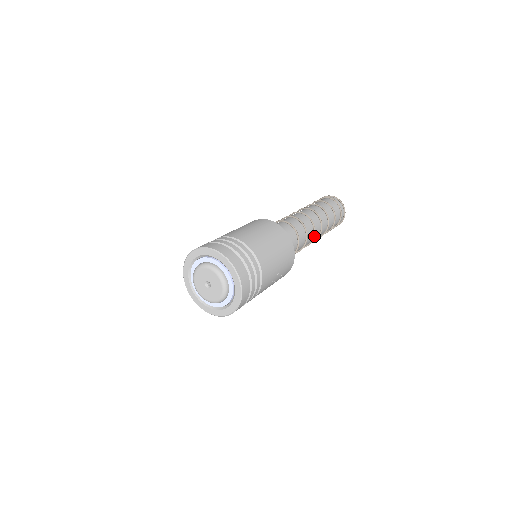
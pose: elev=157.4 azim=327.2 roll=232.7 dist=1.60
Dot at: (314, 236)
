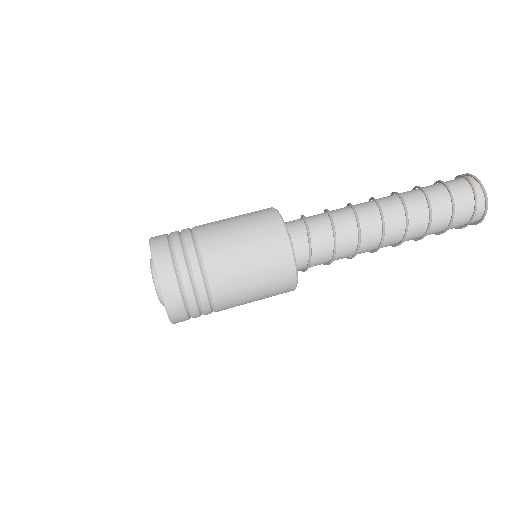
Dot at: (373, 252)
